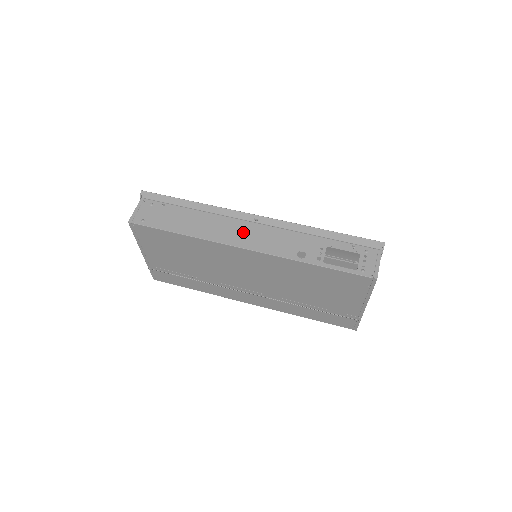
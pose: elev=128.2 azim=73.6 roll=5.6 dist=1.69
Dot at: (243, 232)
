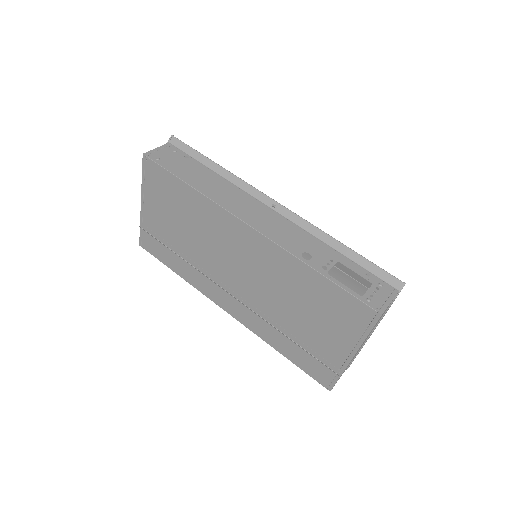
Dot at: (254, 211)
